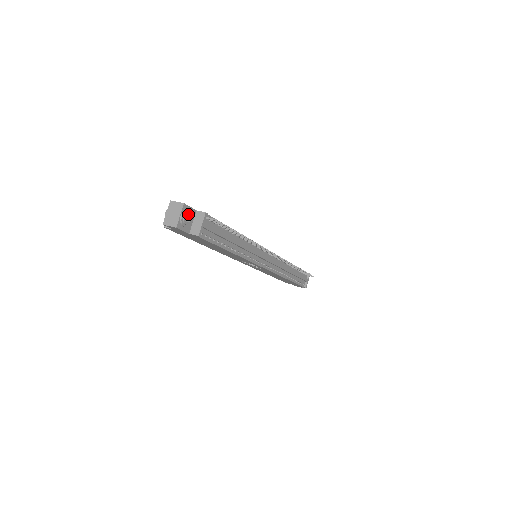
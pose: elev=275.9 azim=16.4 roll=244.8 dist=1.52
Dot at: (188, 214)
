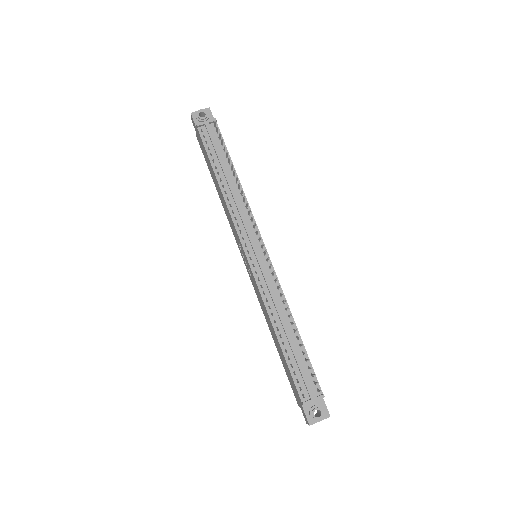
Dot at: (205, 113)
